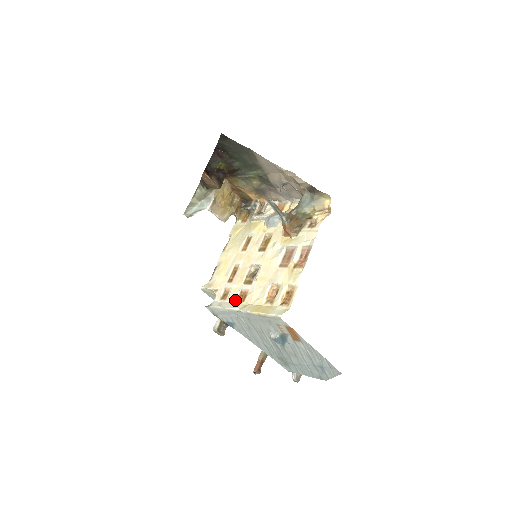
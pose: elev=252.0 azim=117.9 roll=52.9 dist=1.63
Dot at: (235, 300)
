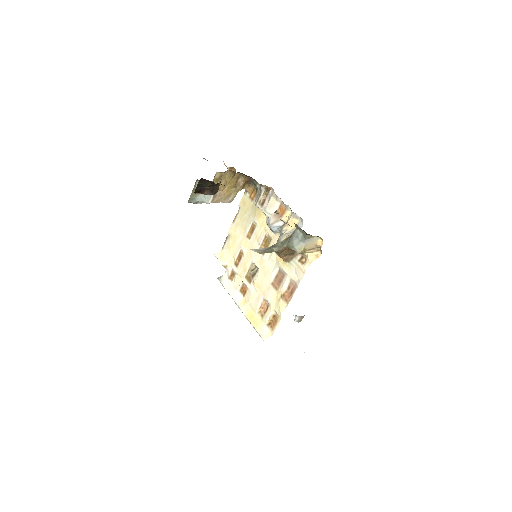
Dot at: (238, 290)
